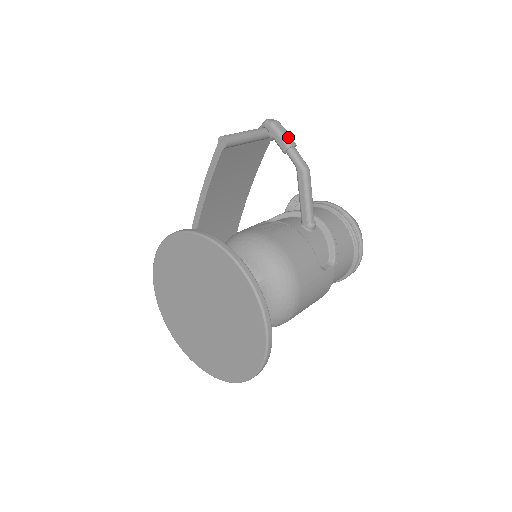
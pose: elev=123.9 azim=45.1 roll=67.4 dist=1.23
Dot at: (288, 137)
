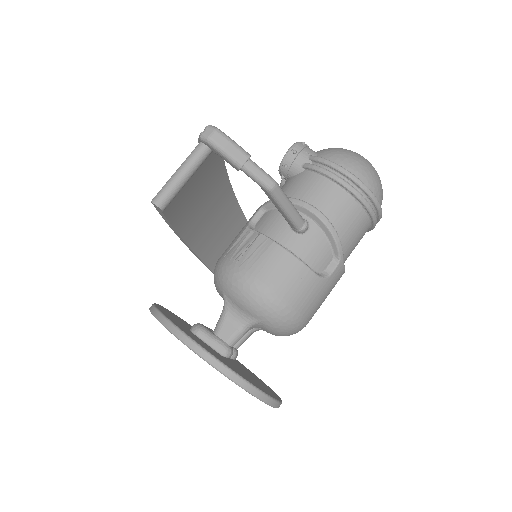
Dot at: (235, 153)
